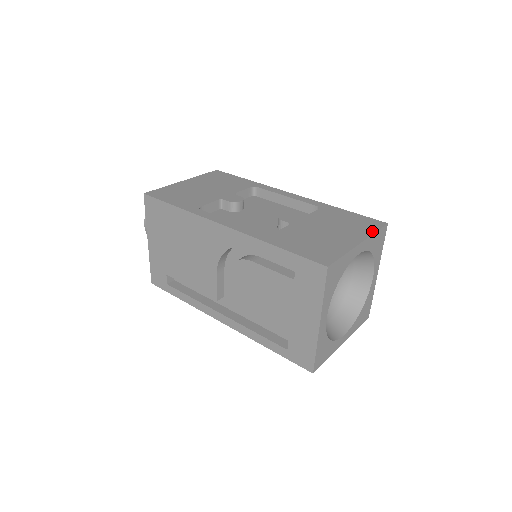
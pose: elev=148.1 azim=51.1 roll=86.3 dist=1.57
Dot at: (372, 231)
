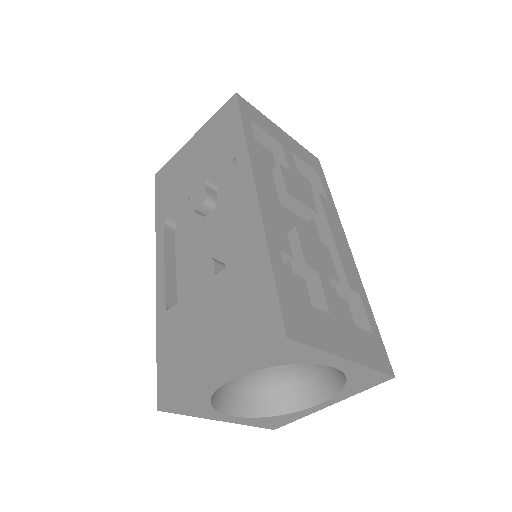
Dot at: (248, 353)
